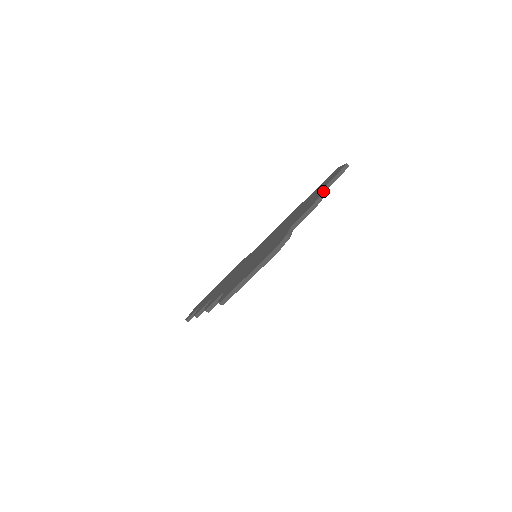
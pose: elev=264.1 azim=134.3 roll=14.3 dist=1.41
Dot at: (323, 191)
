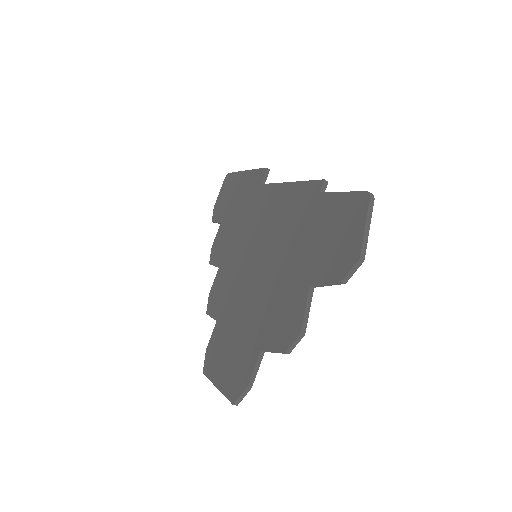
Dot at: (317, 286)
